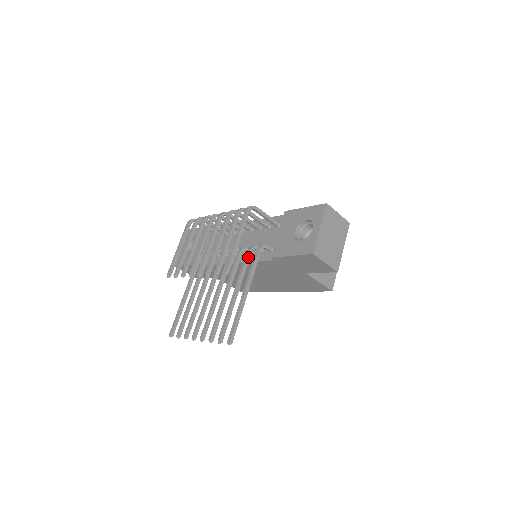
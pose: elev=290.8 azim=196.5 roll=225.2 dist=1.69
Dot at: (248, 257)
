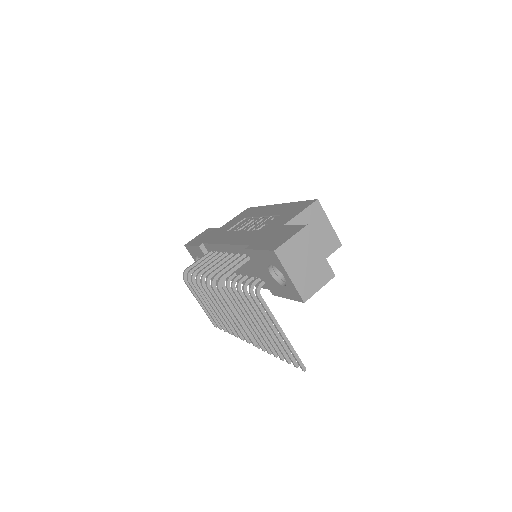
Dot at: (255, 299)
